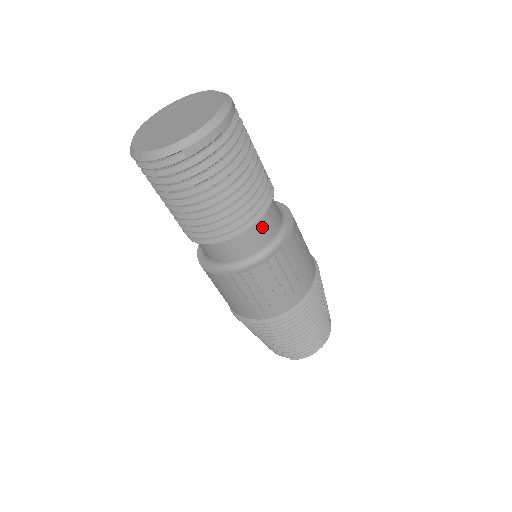
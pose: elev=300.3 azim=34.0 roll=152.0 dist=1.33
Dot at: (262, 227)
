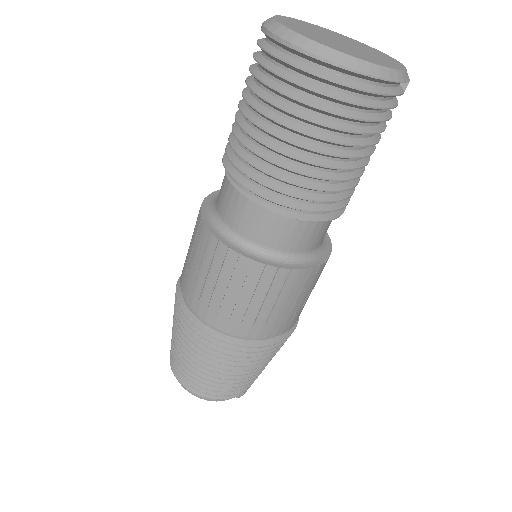
Dot at: occluded
